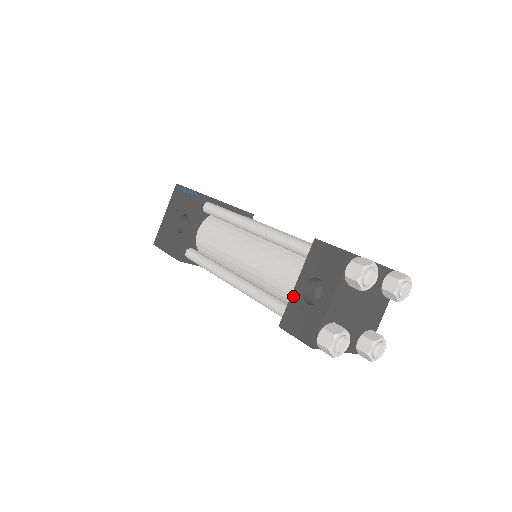
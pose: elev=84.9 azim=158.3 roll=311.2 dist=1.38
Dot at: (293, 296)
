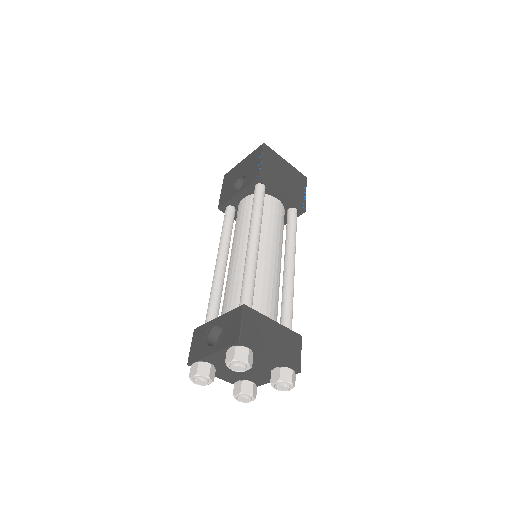
Dot at: (210, 323)
